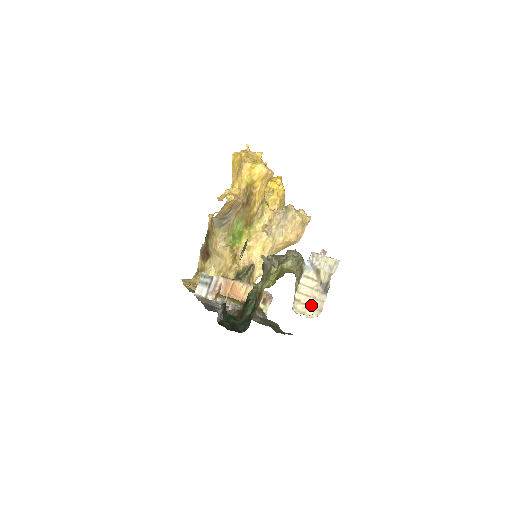
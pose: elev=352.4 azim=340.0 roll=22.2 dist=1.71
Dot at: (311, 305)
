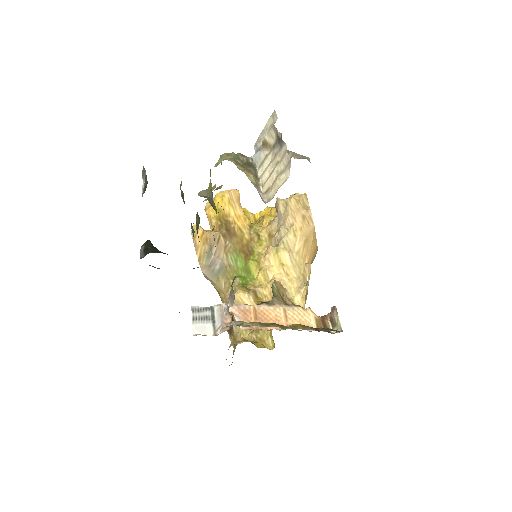
Dot at: (279, 173)
